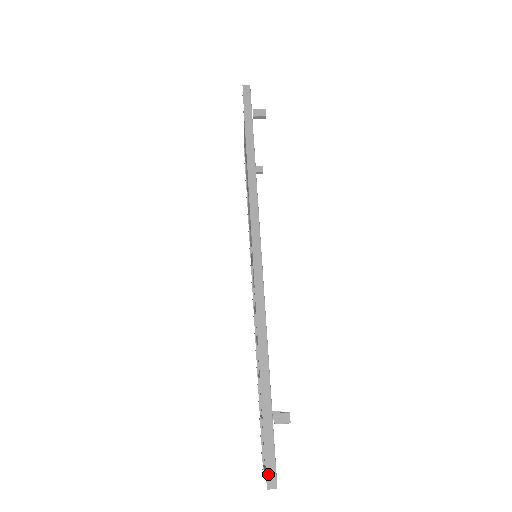
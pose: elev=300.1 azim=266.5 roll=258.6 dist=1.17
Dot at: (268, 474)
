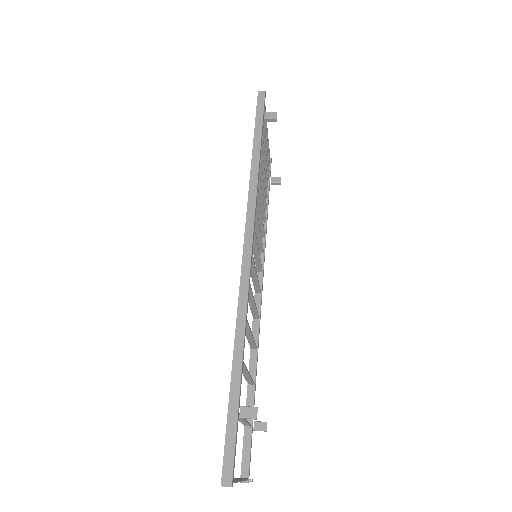
Dot at: (224, 470)
